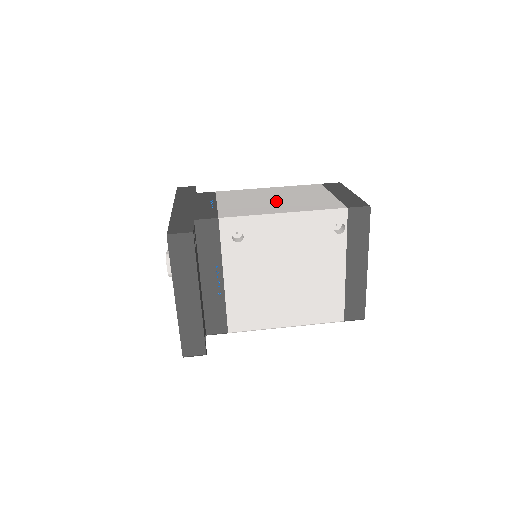
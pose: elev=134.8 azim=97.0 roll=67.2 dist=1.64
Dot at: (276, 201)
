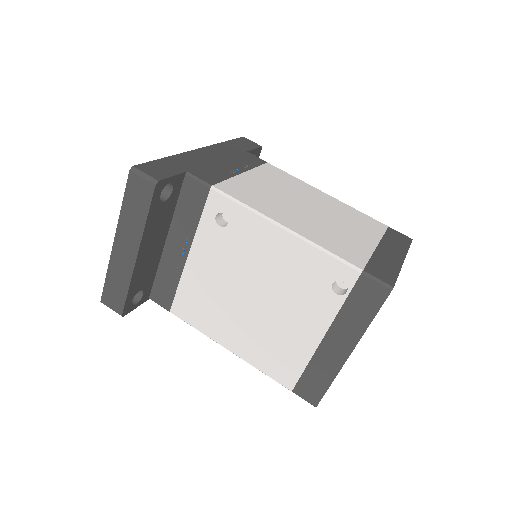
Dot at: (303, 210)
